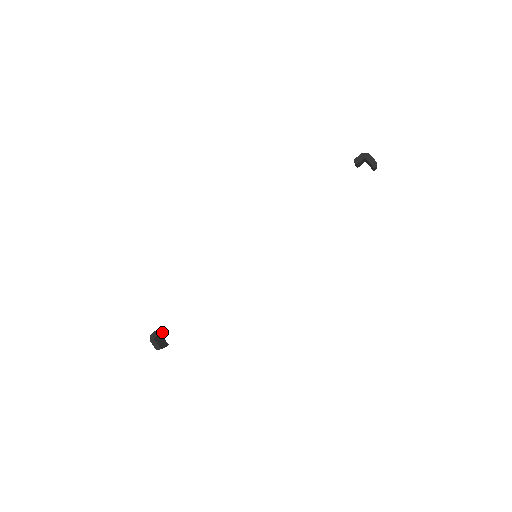
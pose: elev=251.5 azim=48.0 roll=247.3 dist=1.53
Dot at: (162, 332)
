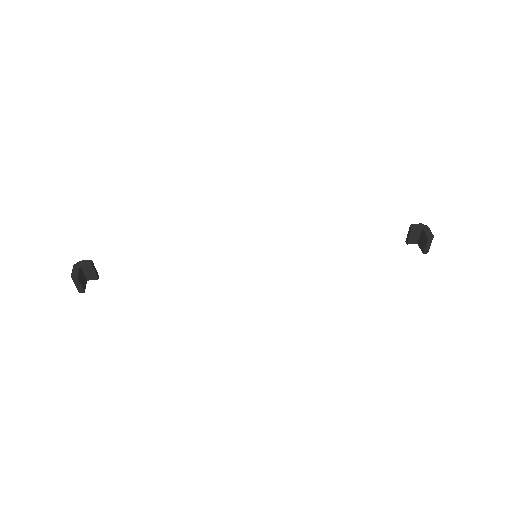
Dot at: (94, 269)
